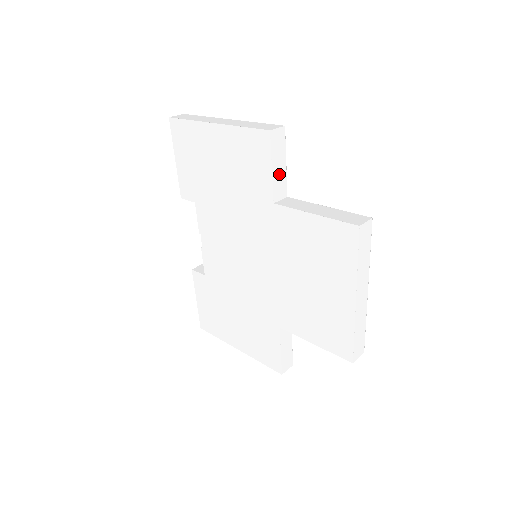
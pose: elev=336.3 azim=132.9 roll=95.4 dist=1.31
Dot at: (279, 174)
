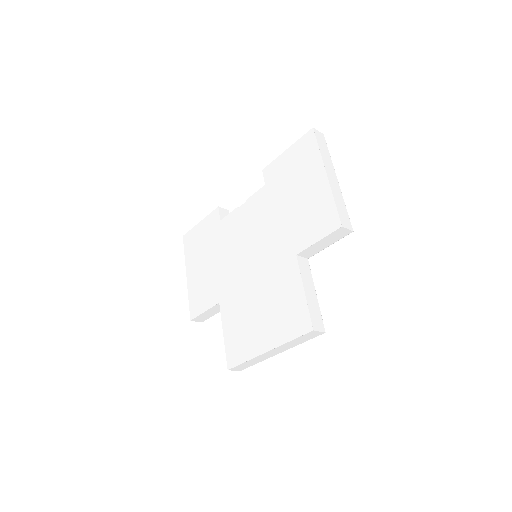
Dot at: (318, 246)
